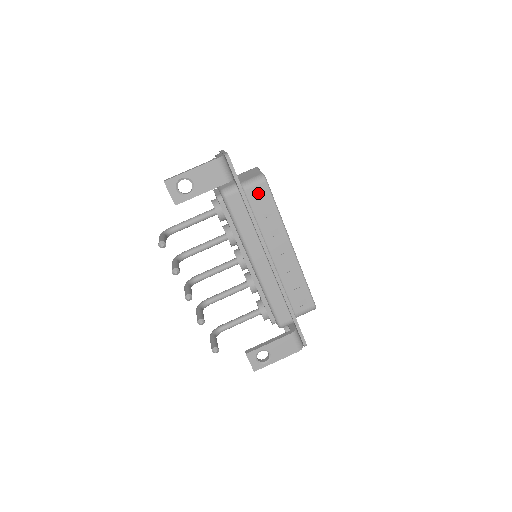
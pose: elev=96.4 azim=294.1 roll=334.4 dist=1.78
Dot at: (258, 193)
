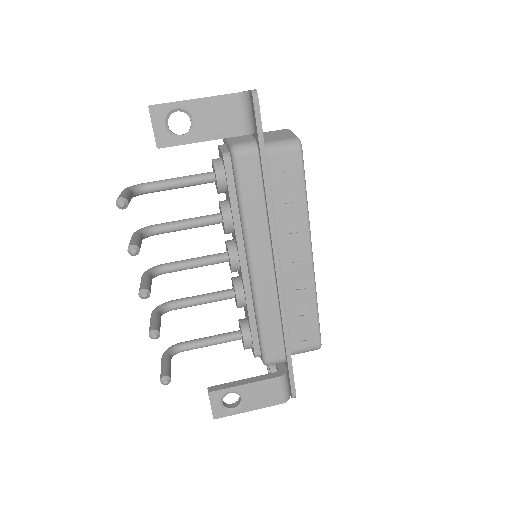
Dot at: (285, 164)
